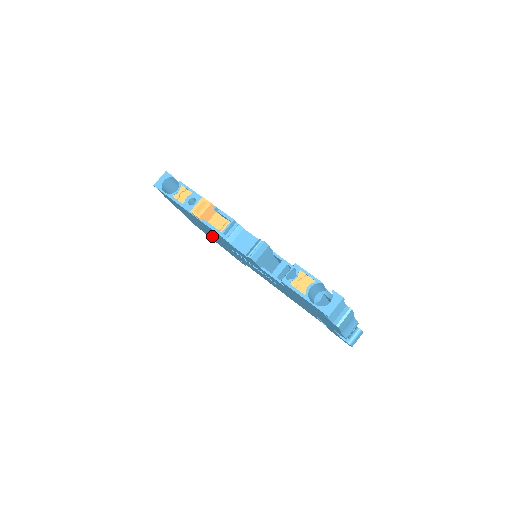
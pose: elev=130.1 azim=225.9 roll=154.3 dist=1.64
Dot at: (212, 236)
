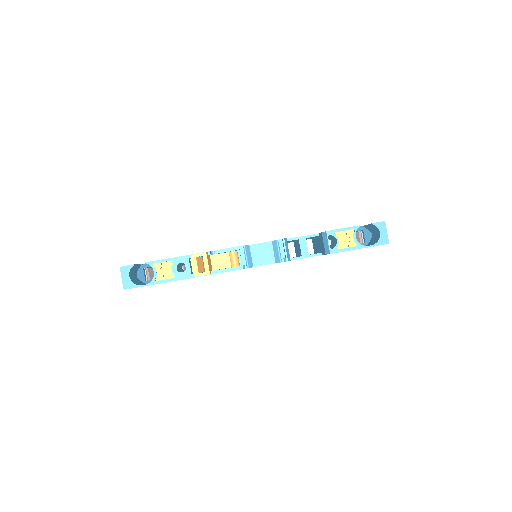
Dot at: occluded
